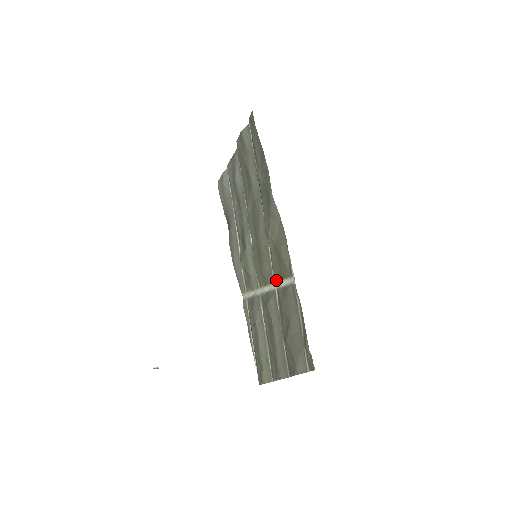
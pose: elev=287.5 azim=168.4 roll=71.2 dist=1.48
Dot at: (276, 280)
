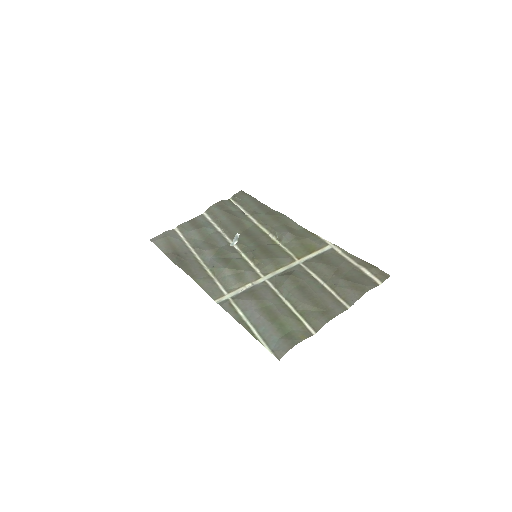
Dot at: (300, 257)
